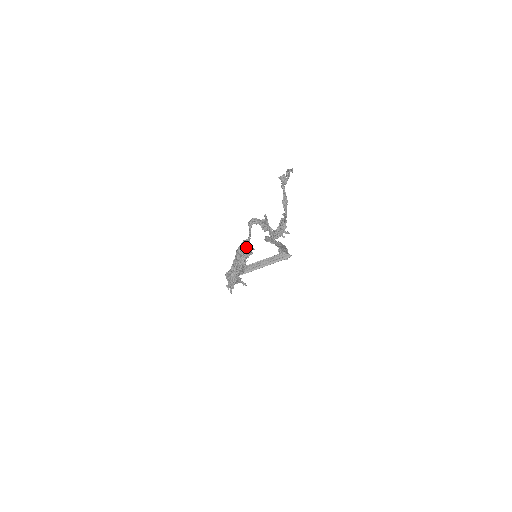
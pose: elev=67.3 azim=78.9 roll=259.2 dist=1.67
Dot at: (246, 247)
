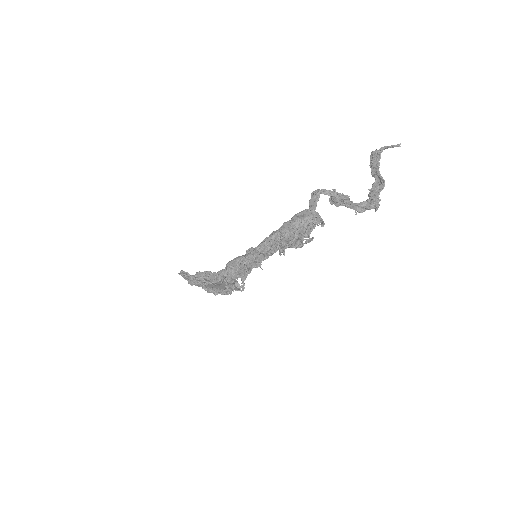
Dot at: (312, 216)
